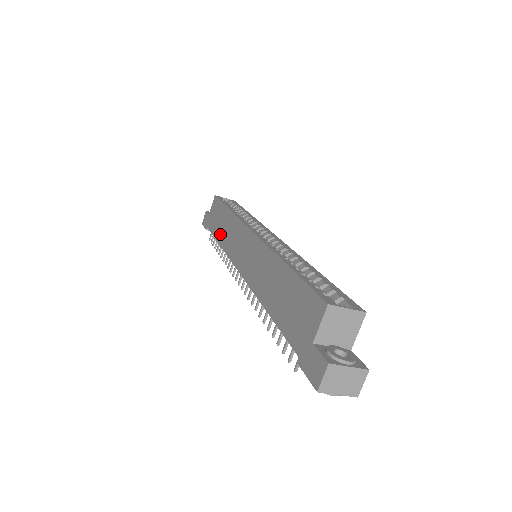
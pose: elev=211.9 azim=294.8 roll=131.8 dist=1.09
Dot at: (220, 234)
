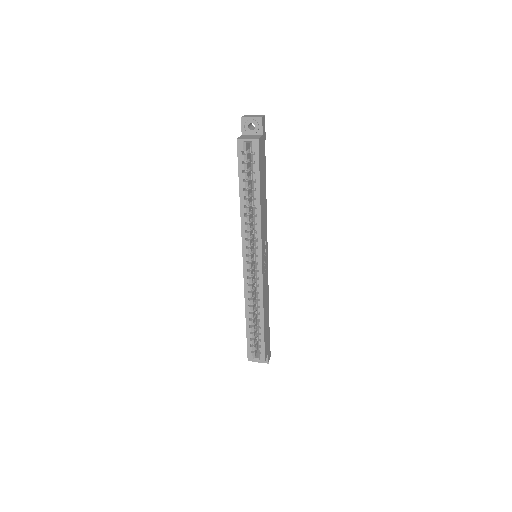
Dot at: occluded
